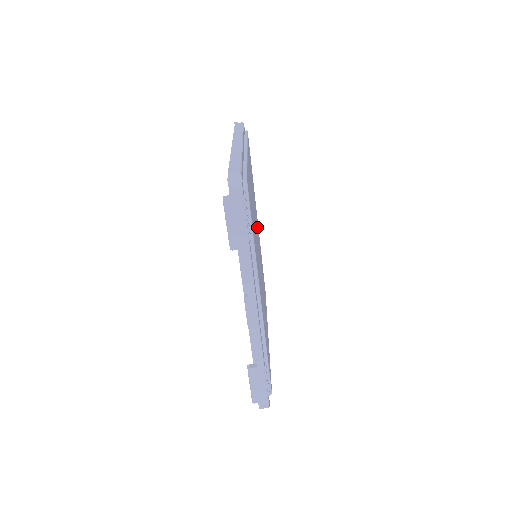
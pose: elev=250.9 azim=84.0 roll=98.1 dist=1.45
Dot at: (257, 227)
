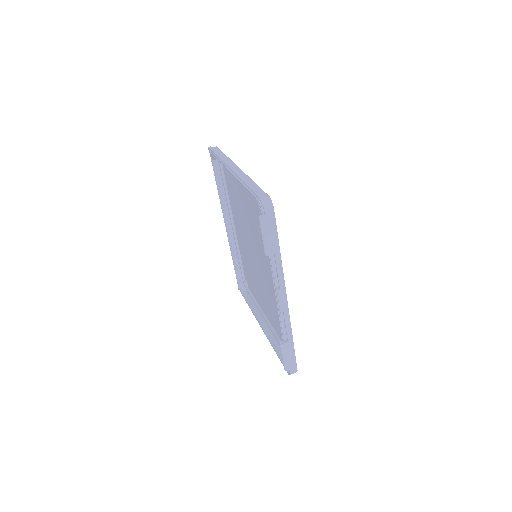
Dot at: (243, 232)
